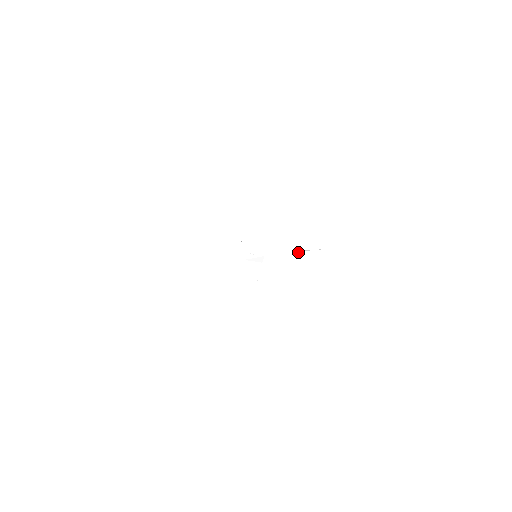
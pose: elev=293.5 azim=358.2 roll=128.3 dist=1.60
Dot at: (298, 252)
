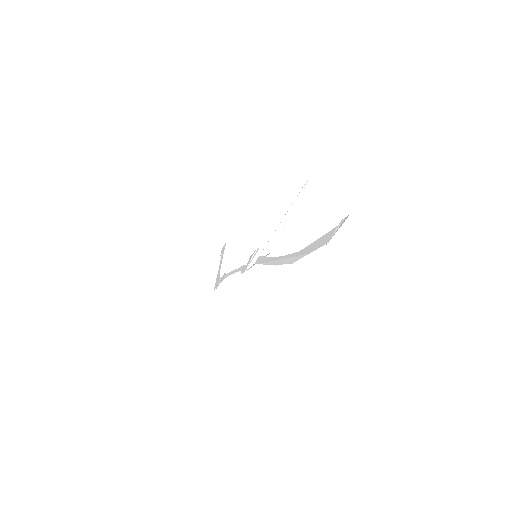
Dot at: occluded
